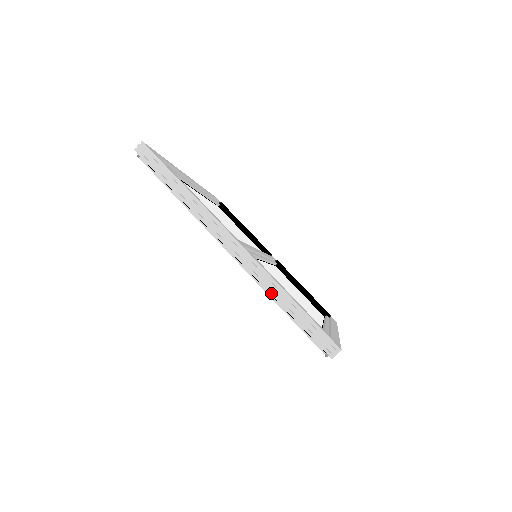
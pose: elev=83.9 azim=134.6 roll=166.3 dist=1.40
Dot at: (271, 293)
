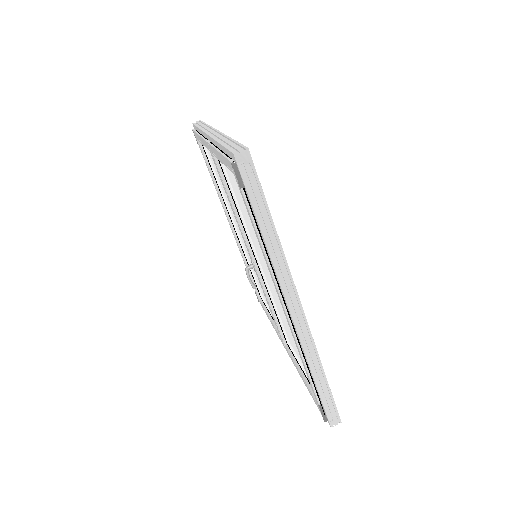
Dot at: (217, 140)
